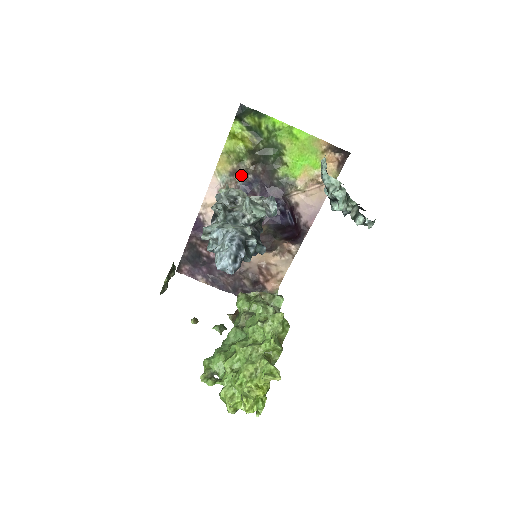
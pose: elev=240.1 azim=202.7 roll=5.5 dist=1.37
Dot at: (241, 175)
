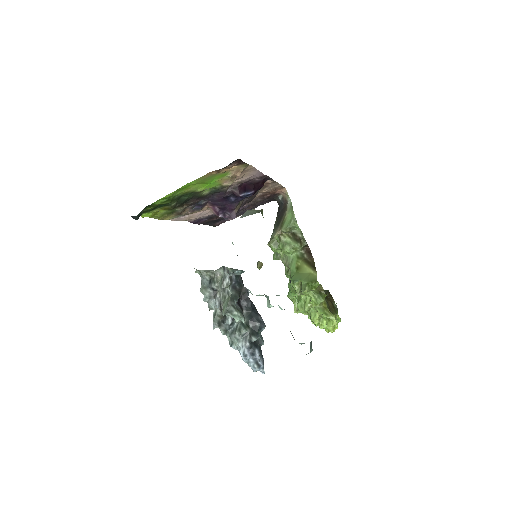
Dot at: (185, 211)
